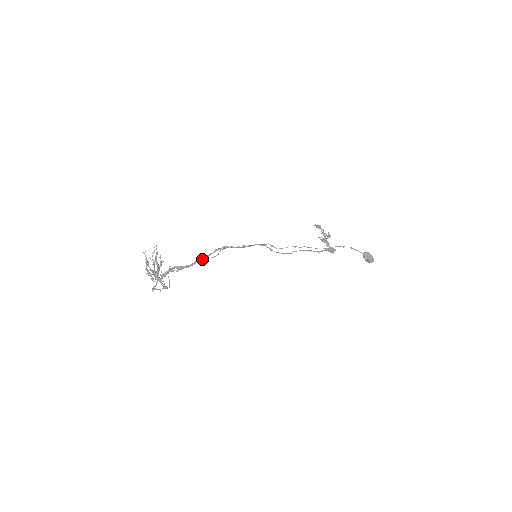
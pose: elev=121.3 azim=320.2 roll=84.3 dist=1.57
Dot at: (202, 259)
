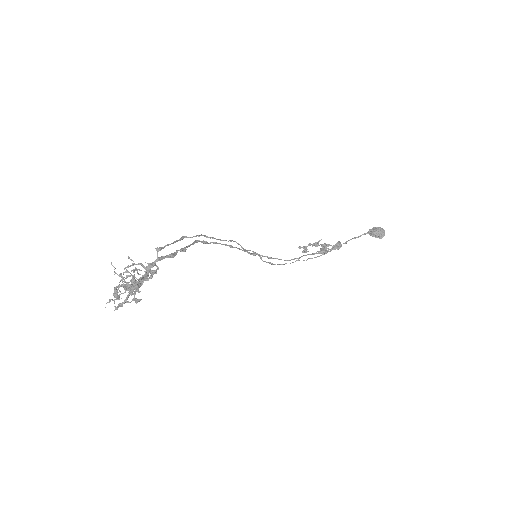
Dot at: (180, 238)
